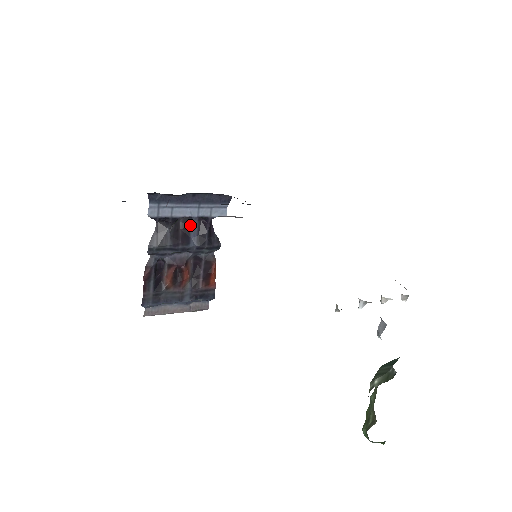
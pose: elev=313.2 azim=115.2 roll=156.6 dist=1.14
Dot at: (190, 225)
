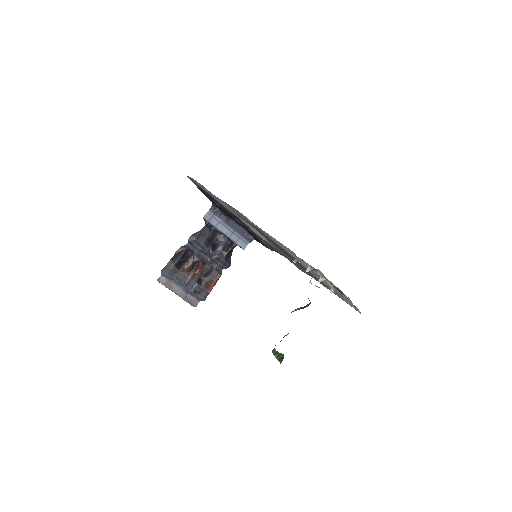
Dot at: (221, 242)
